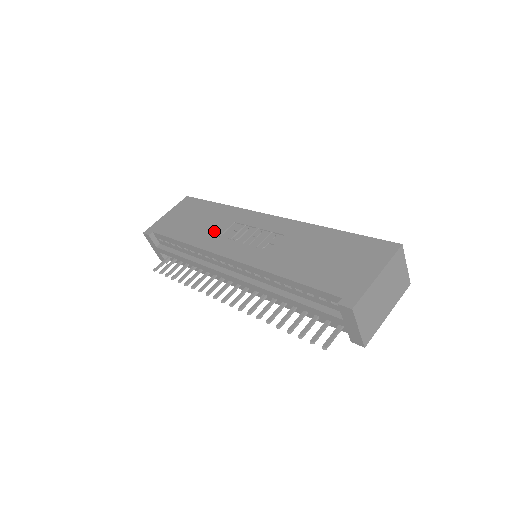
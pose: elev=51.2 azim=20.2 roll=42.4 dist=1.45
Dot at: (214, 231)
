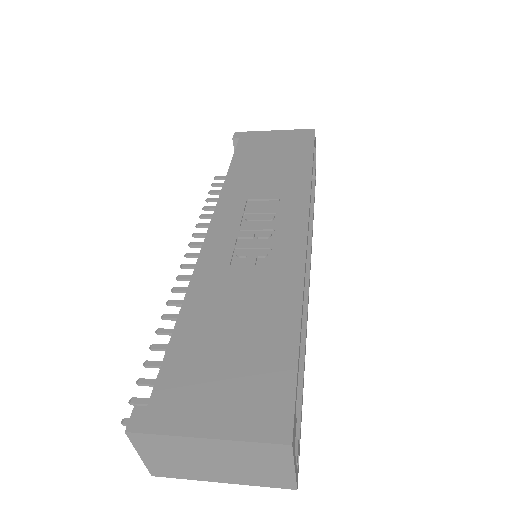
Dot at: (255, 189)
